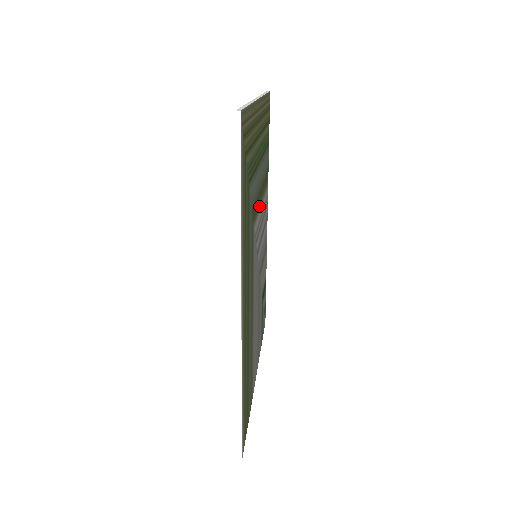
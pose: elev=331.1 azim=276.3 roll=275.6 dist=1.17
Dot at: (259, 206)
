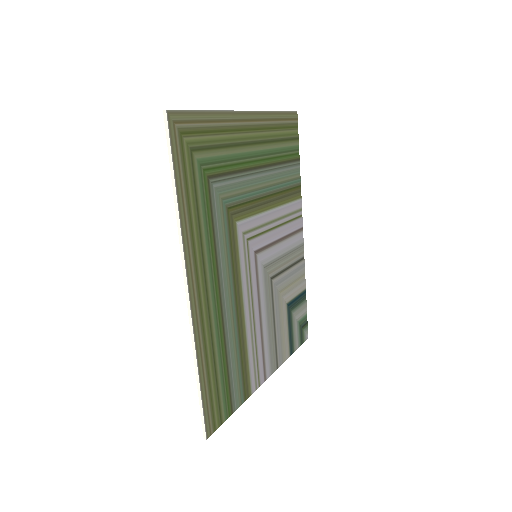
Dot at: (260, 210)
